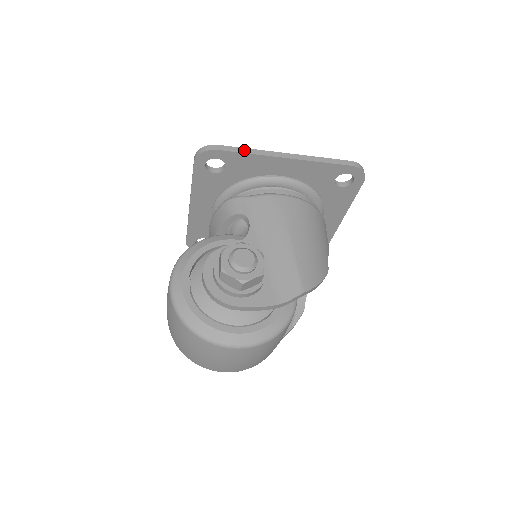
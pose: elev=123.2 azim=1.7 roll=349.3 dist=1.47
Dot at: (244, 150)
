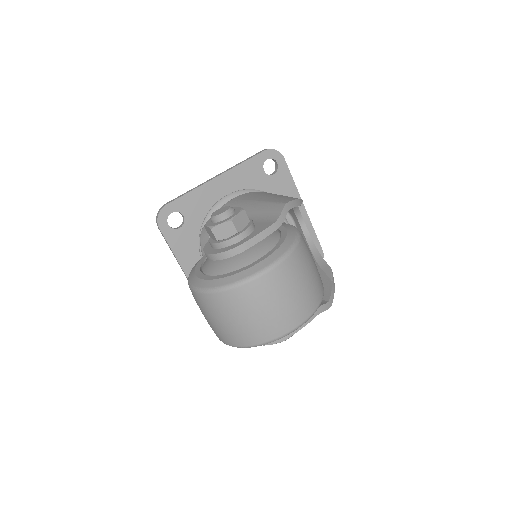
Dot at: (185, 193)
